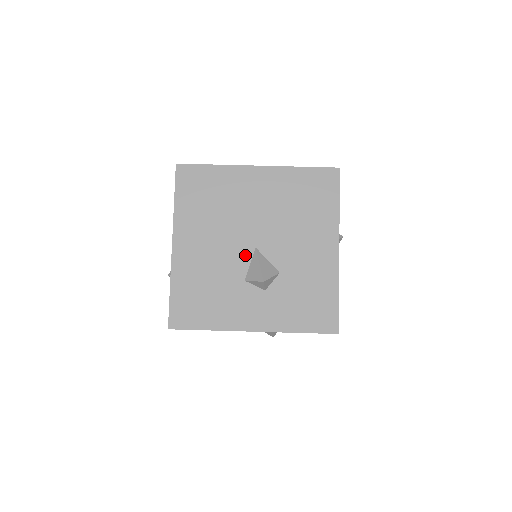
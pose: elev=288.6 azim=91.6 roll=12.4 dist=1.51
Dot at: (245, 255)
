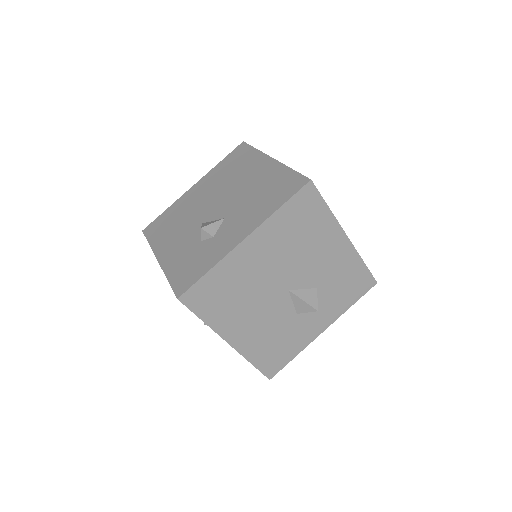
Dot at: (285, 301)
